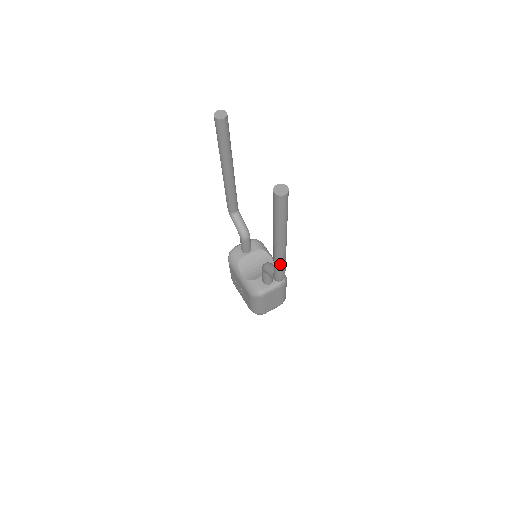
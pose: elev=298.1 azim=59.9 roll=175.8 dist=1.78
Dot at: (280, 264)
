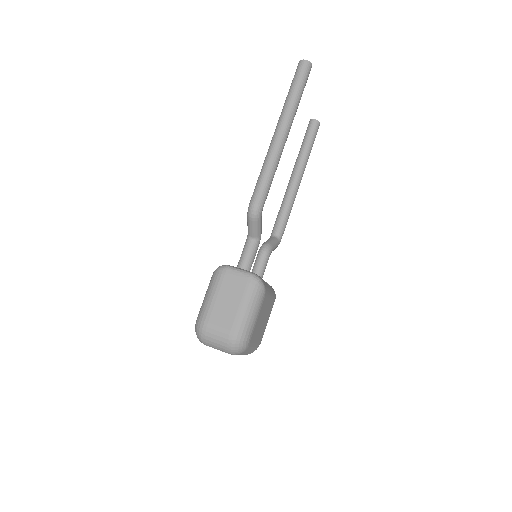
Dot at: (264, 169)
